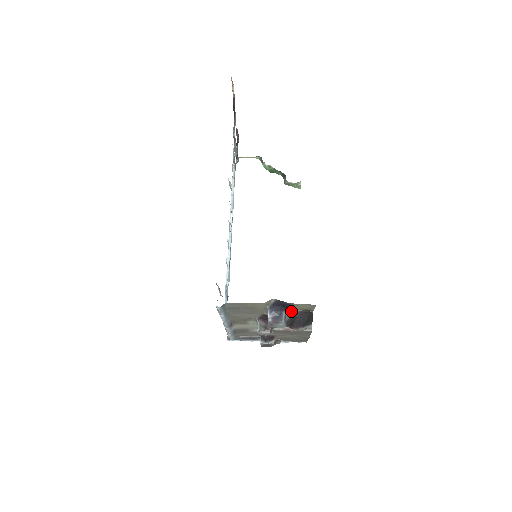
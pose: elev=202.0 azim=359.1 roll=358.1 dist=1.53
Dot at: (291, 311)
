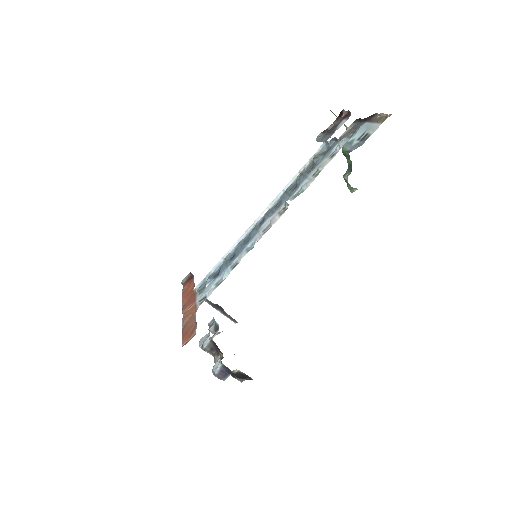
Dot at: (238, 371)
